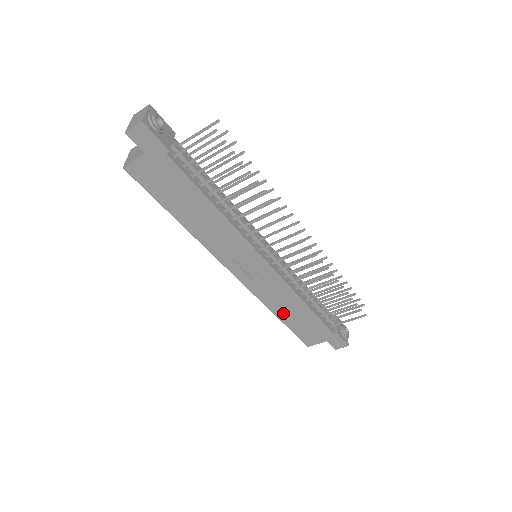
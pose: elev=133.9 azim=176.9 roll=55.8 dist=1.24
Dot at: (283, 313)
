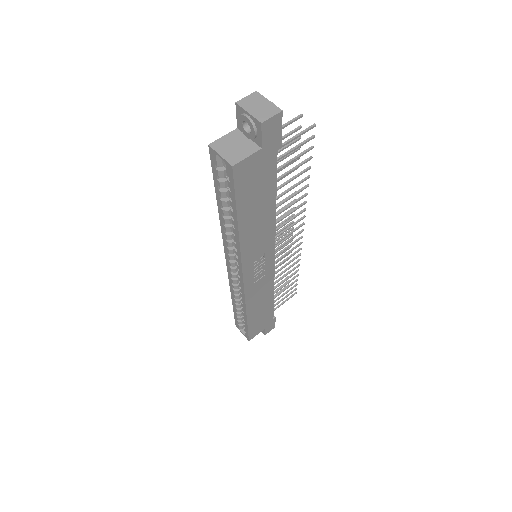
Dot at: (253, 311)
